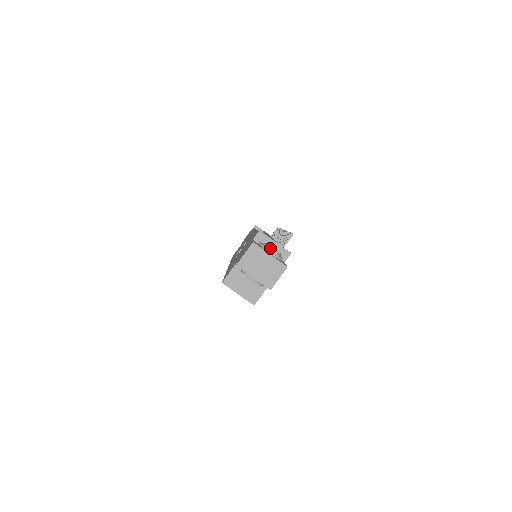
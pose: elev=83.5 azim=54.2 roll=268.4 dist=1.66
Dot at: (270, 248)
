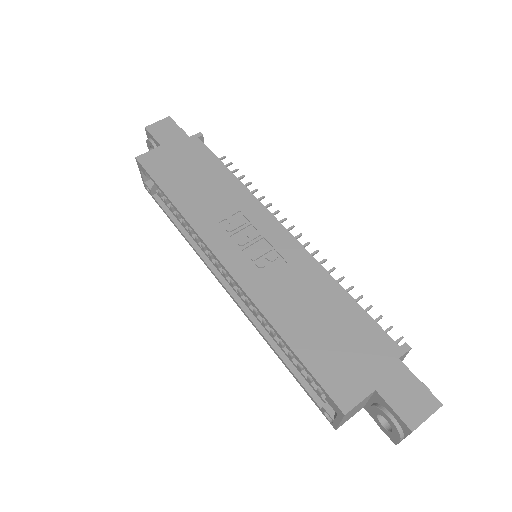
Dot at: occluded
